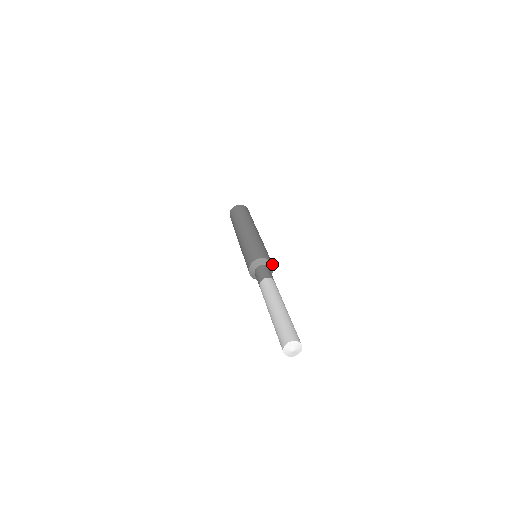
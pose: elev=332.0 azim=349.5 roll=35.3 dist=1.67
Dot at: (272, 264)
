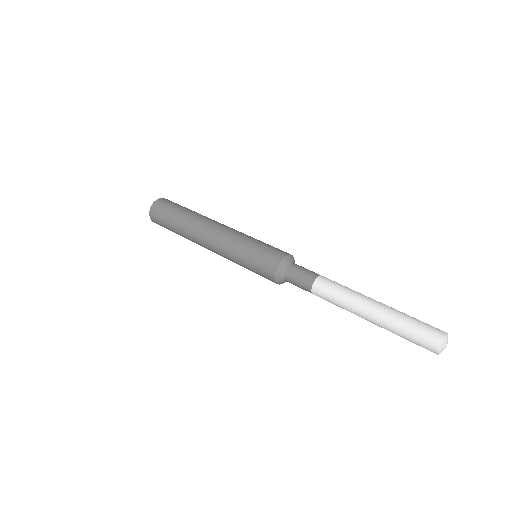
Dot at: (293, 257)
